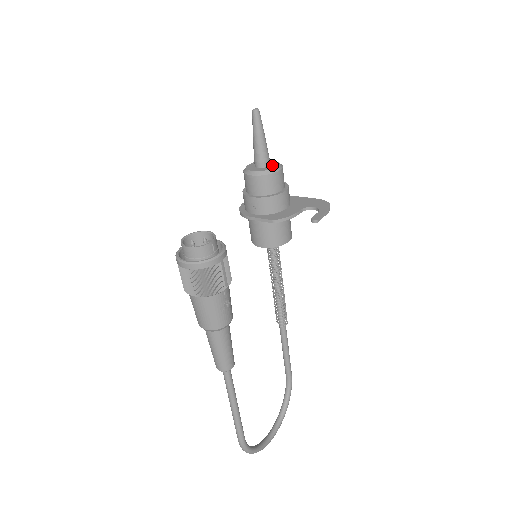
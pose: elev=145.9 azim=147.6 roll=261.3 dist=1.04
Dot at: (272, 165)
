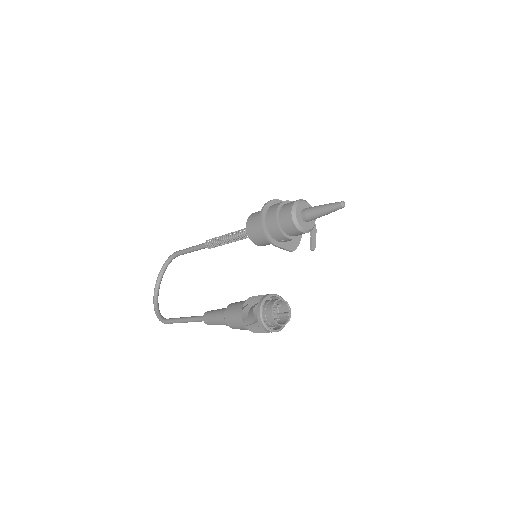
Dot at: occluded
